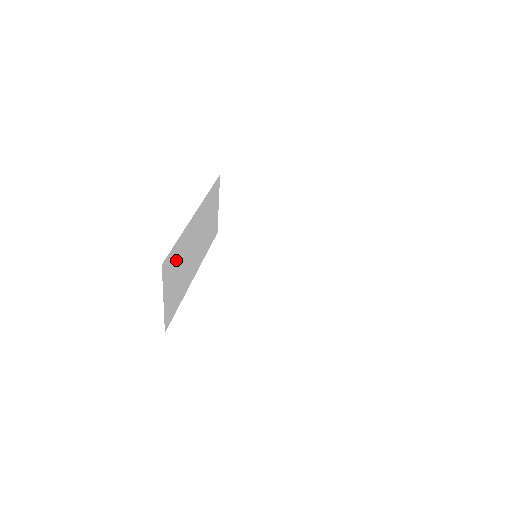
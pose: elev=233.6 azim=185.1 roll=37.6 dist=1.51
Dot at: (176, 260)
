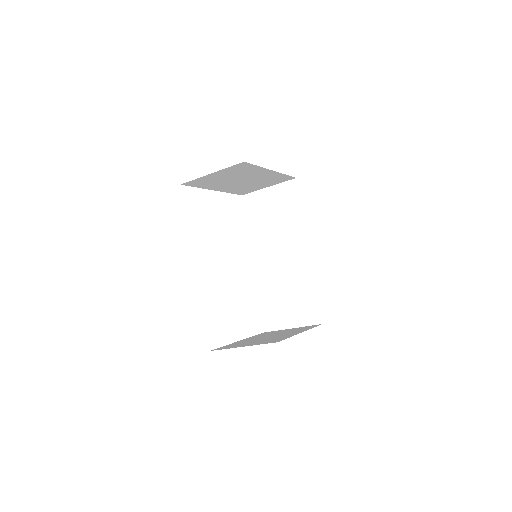
Dot at: occluded
